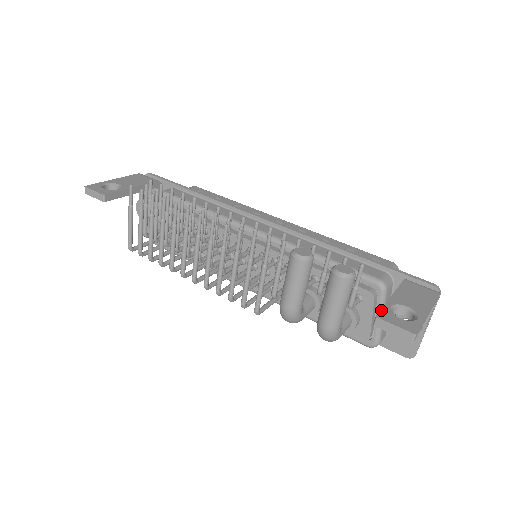
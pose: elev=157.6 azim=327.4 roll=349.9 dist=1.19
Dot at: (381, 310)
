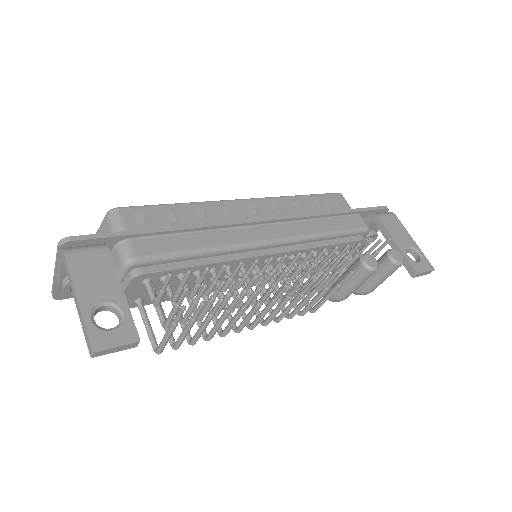
Dot at: (411, 265)
